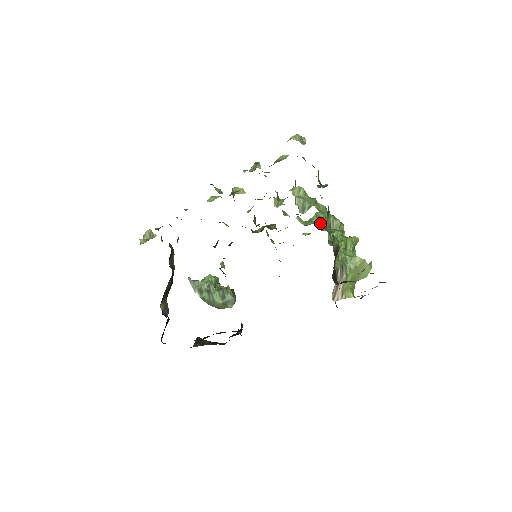
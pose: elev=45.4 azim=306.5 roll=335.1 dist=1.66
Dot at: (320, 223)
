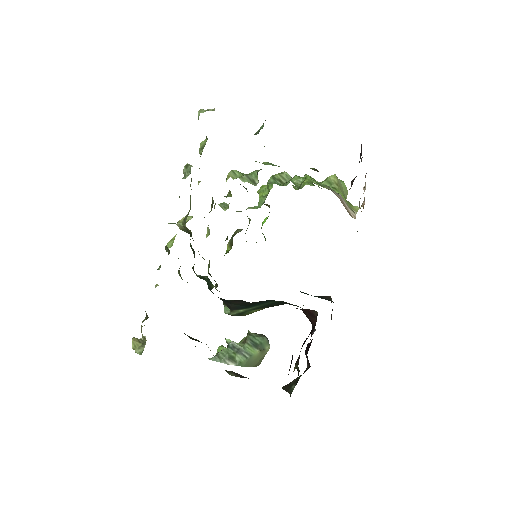
Dot at: (275, 183)
